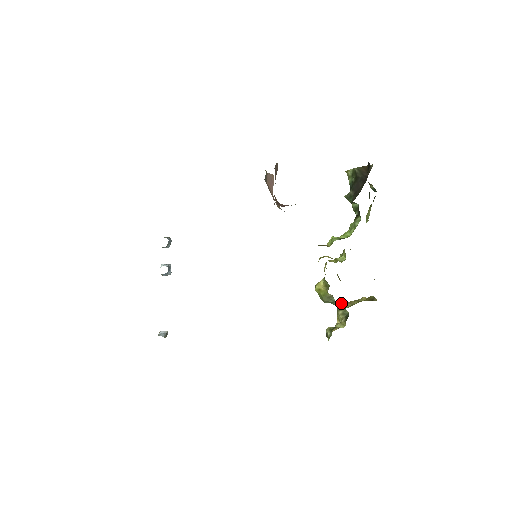
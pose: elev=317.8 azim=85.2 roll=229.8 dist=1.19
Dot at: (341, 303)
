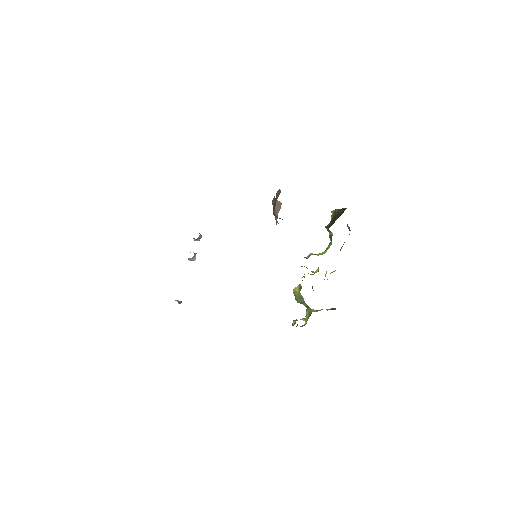
Dot at: (311, 309)
